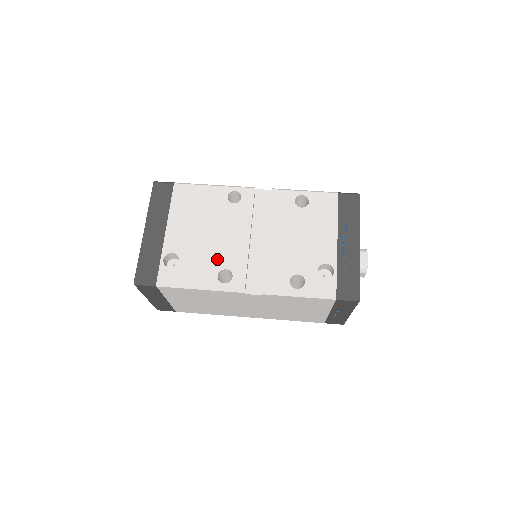
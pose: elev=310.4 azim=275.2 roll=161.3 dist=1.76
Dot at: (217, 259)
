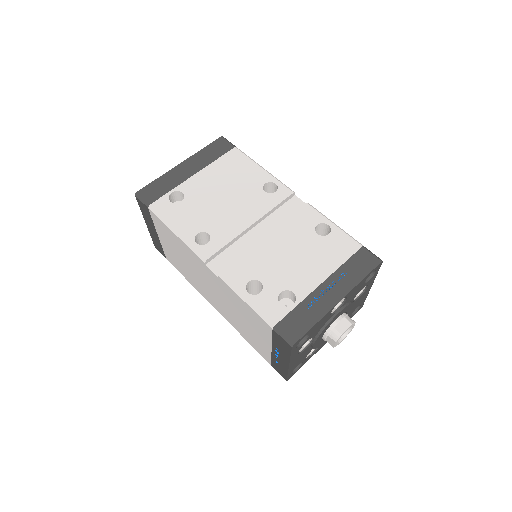
Dot at: (210, 221)
